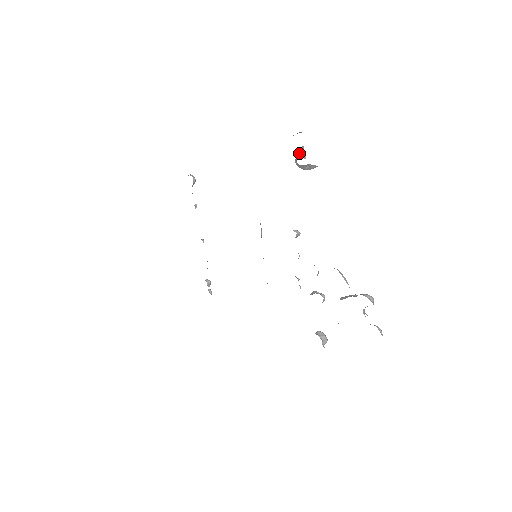
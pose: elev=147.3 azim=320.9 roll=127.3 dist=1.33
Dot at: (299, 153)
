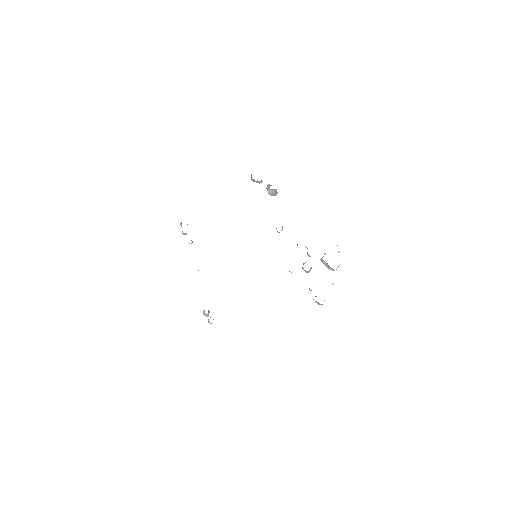
Dot at: (268, 186)
